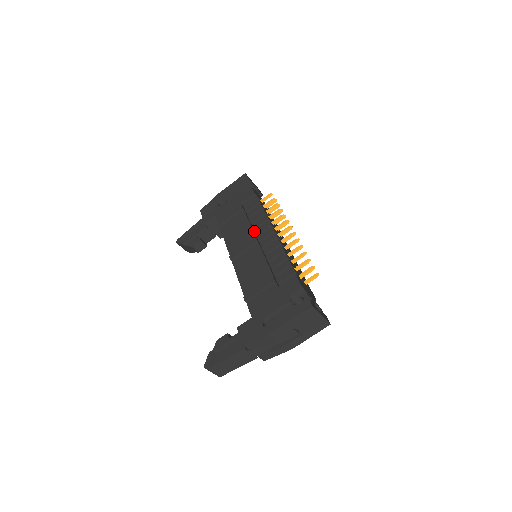
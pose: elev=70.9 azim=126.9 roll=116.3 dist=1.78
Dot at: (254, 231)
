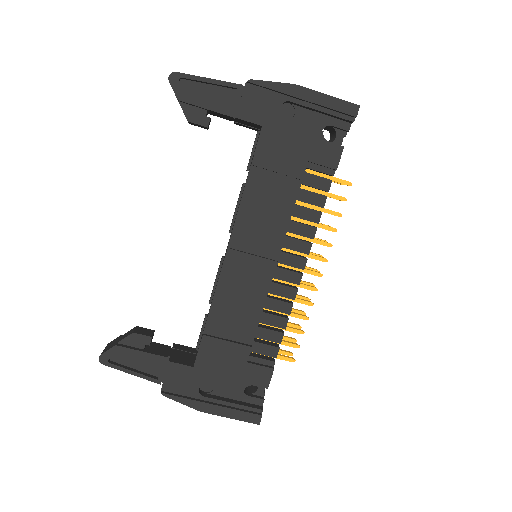
Dot at: (284, 237)
